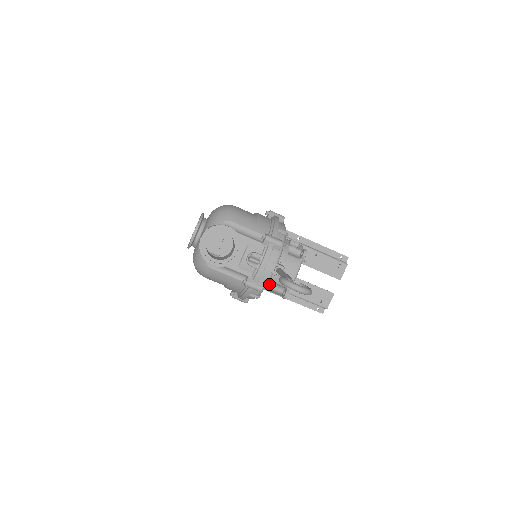
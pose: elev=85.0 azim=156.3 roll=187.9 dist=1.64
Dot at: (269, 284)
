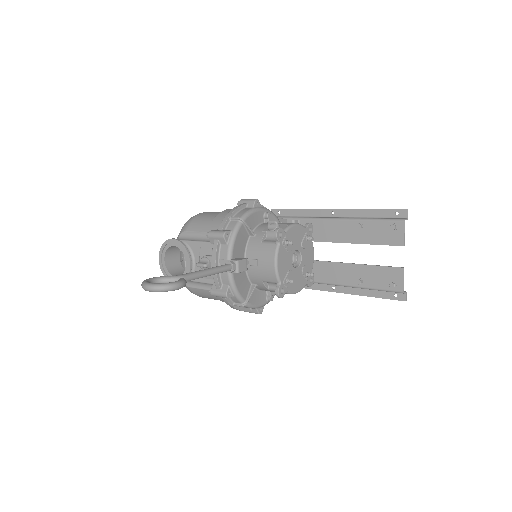
Dot at: (261, 285)
